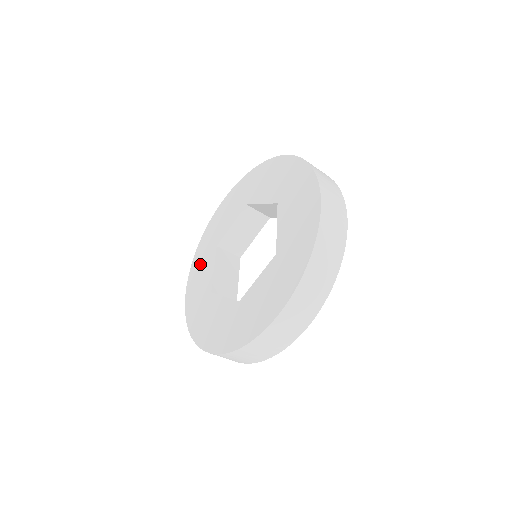
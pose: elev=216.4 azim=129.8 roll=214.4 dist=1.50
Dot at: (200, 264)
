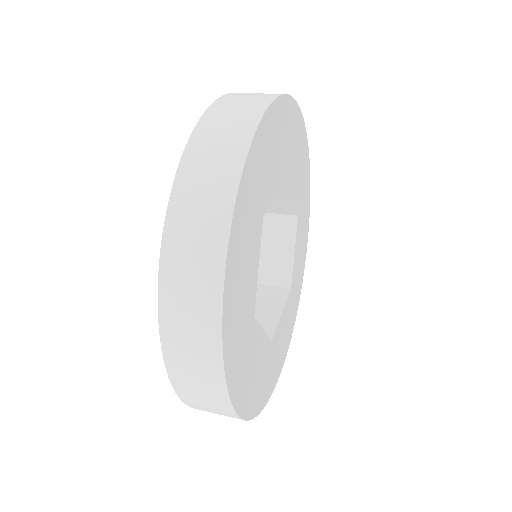
Dot at: occluded
